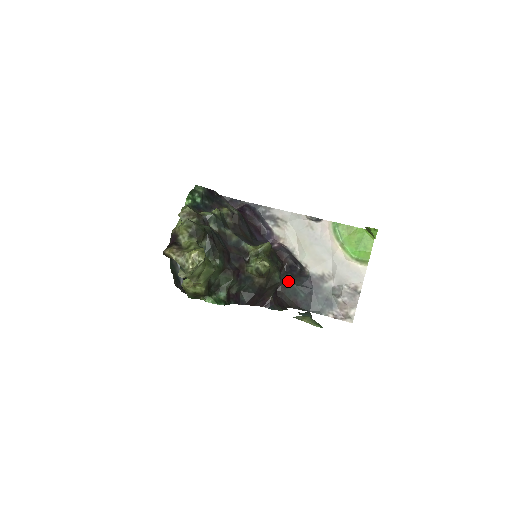
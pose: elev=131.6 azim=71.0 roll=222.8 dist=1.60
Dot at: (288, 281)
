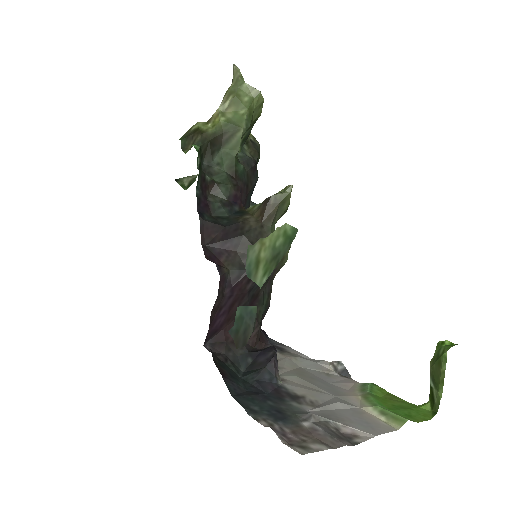
Dot at: (238, 367)
